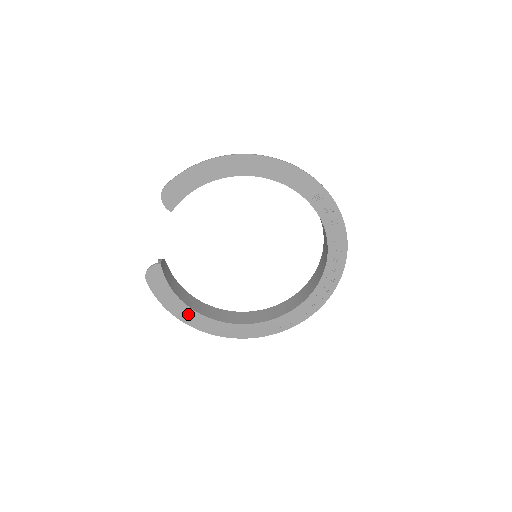
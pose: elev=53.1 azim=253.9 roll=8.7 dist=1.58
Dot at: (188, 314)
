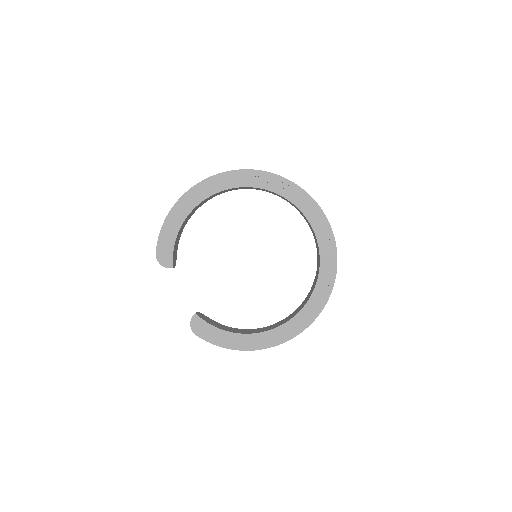
Dot at: (246, 341)
